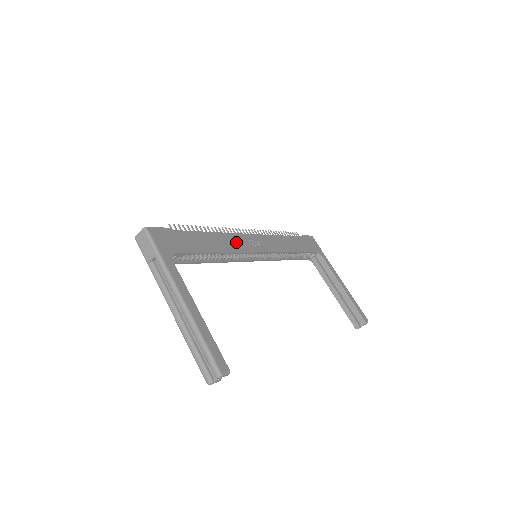
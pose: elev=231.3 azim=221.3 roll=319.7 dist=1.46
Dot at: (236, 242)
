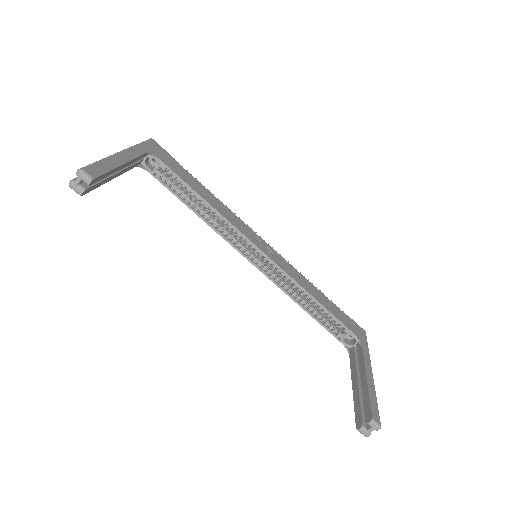
Dot at: (237, 222)
